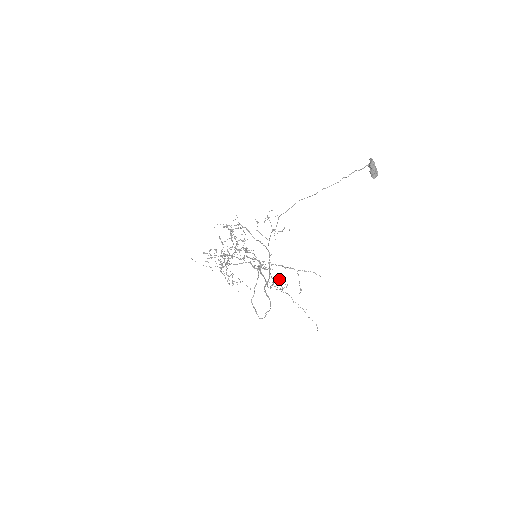
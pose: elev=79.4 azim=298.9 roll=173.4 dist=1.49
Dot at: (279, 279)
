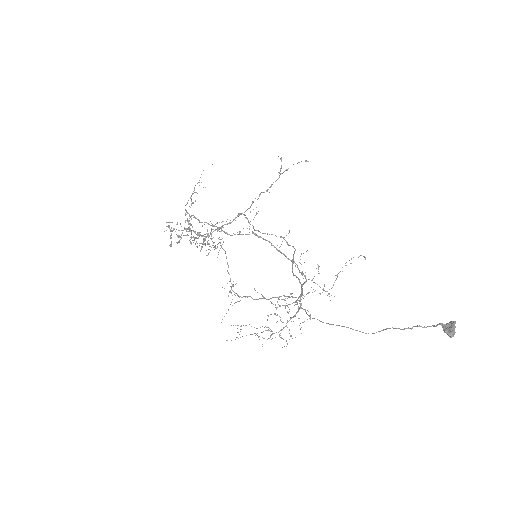
Dot at: occluded
